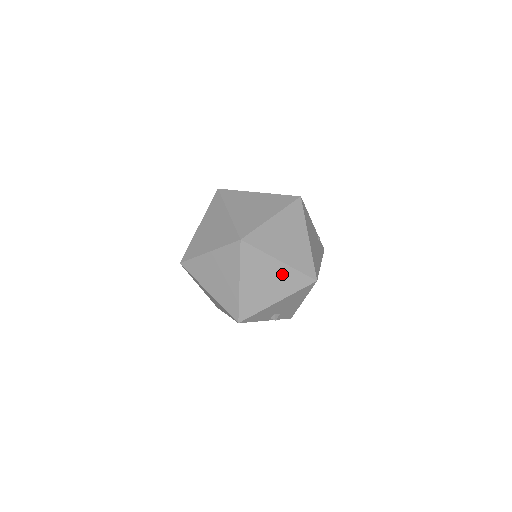
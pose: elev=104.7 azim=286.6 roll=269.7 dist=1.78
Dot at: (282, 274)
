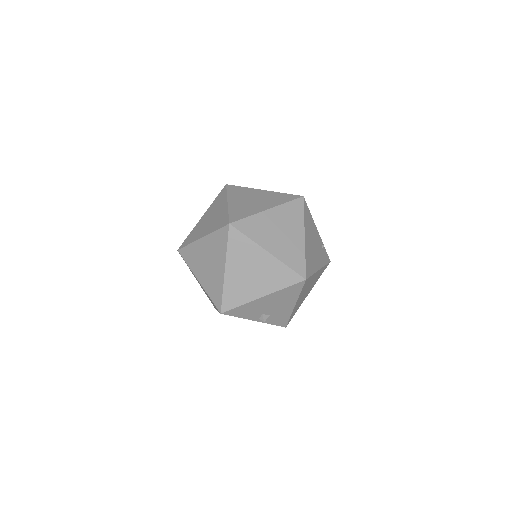
Dot at: (269, 267)
